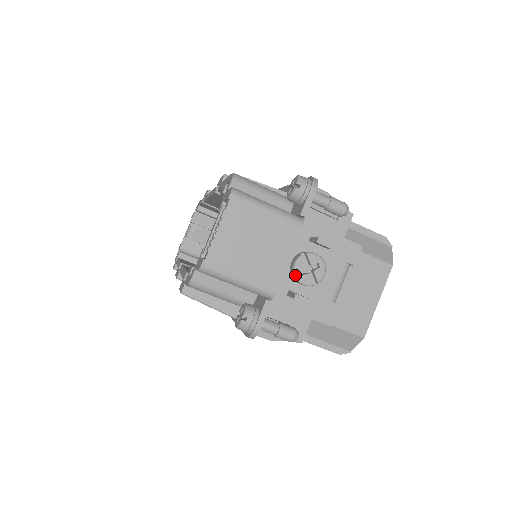
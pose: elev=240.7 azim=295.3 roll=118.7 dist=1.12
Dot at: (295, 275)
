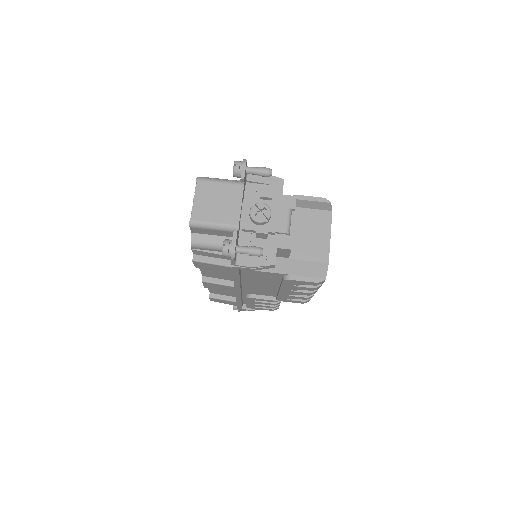
Dot at: (252, 218)
